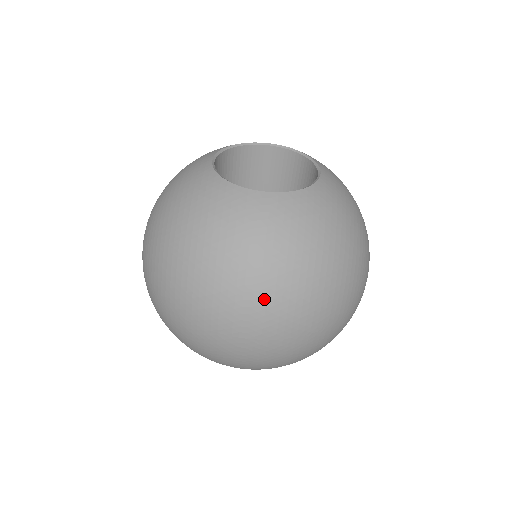
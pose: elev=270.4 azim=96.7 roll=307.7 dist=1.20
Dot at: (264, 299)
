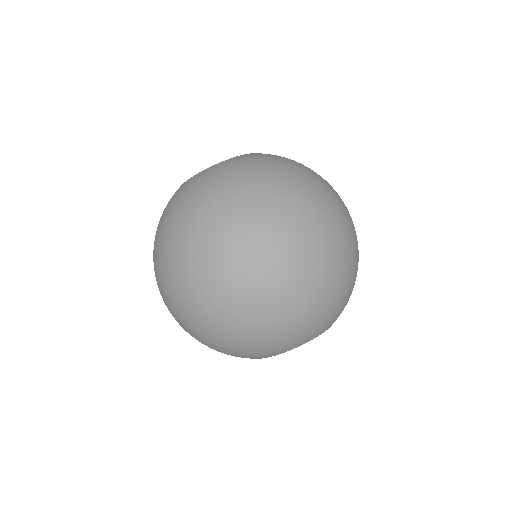
Dot at: (249, 211)
